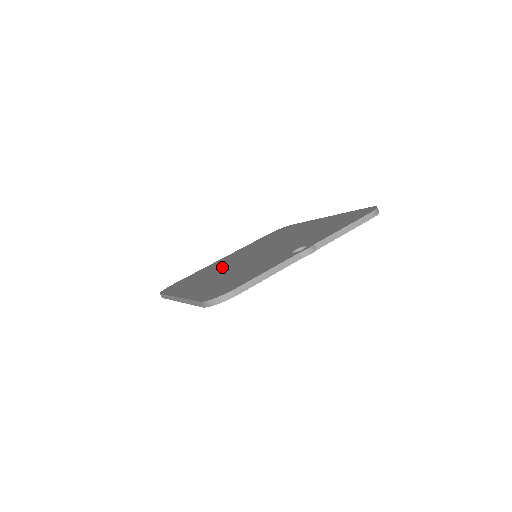
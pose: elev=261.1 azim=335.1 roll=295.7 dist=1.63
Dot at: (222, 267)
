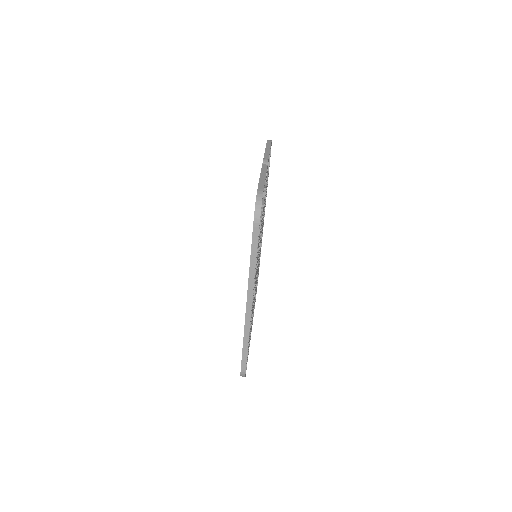
Dot at: occluded
